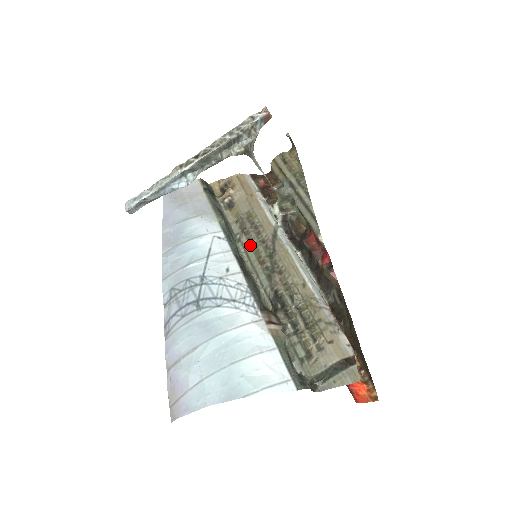
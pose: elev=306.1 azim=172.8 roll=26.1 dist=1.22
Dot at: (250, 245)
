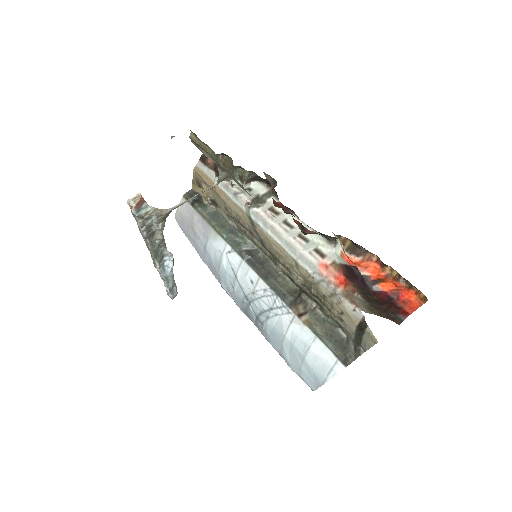
Dot at: (249, 238)
